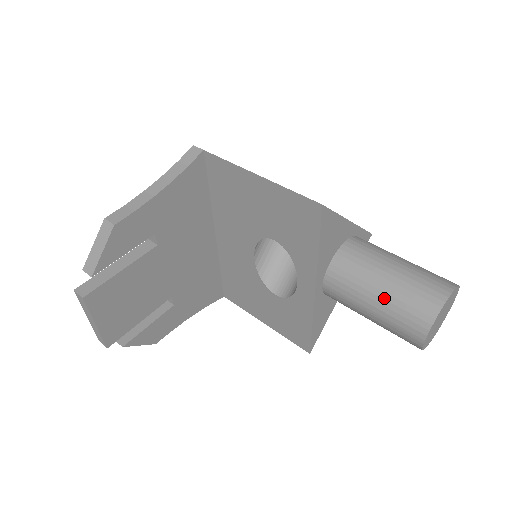
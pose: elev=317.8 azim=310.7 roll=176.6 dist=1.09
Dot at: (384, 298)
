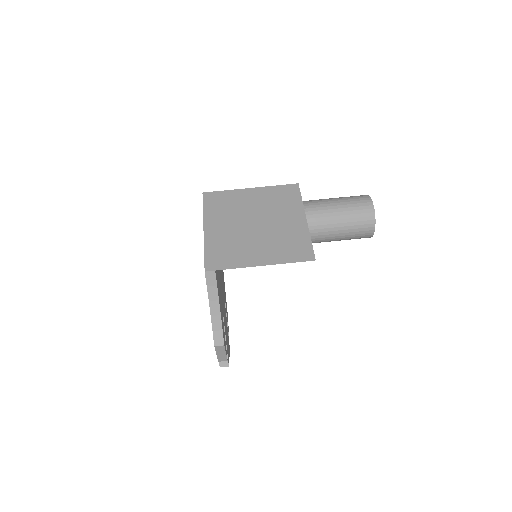
Dot at: (344, 237)
